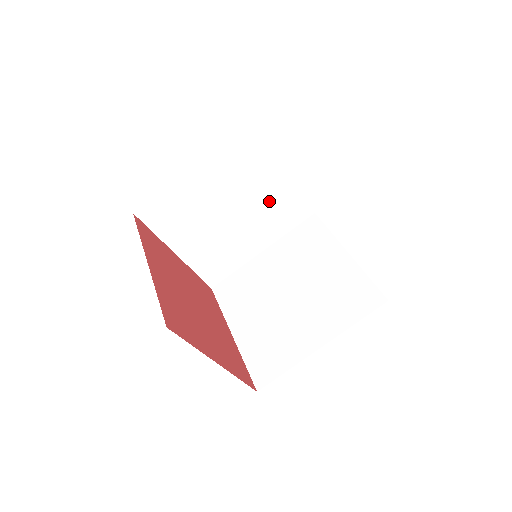
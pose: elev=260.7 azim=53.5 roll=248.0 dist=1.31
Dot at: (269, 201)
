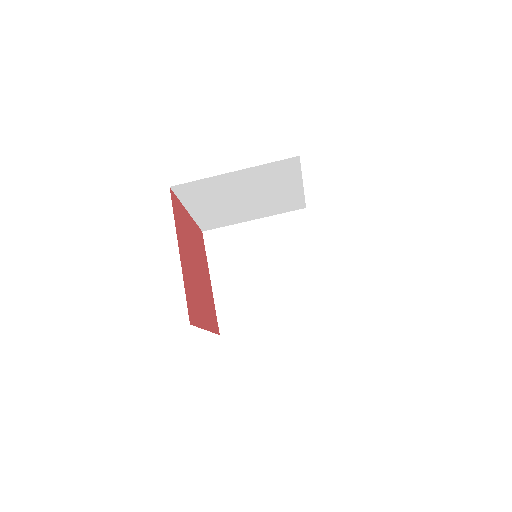
Dot at: (278, 197)
